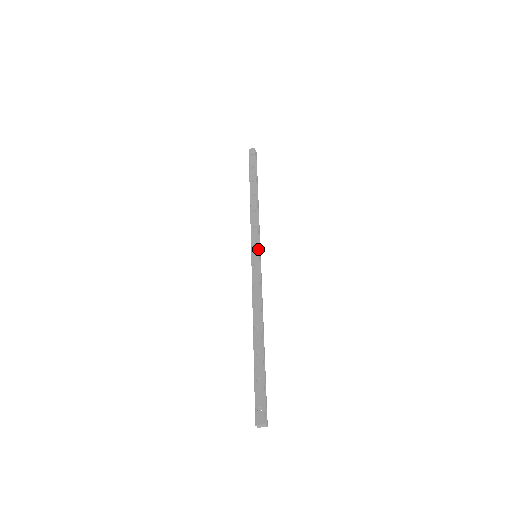
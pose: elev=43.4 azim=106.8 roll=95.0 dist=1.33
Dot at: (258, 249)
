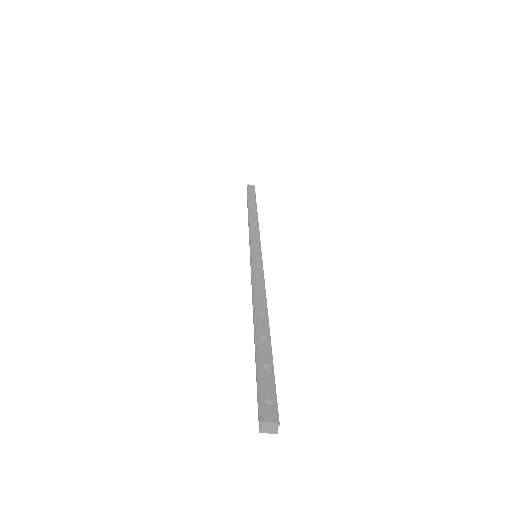
Dot at: occluded
